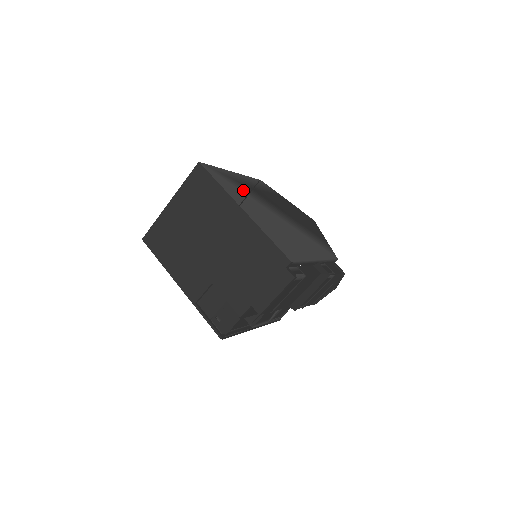
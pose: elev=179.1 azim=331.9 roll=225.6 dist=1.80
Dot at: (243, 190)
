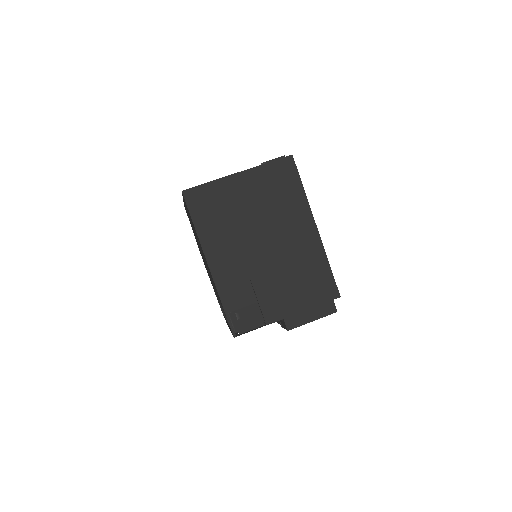
Dot at: occluded
